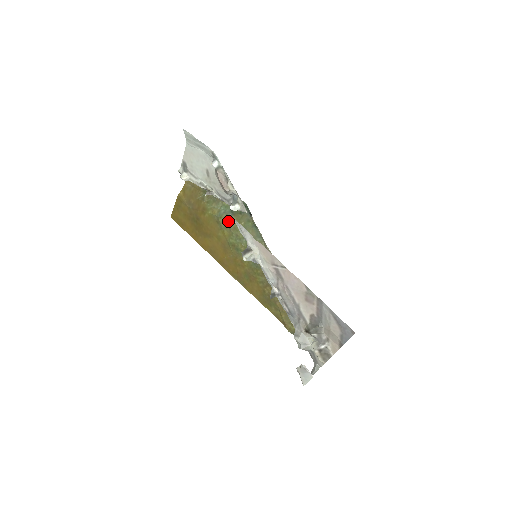
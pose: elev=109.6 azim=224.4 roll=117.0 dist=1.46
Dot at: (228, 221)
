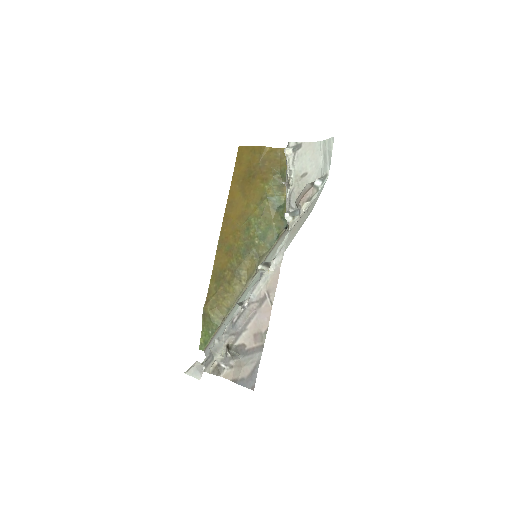
Dot at: (269, 209)
